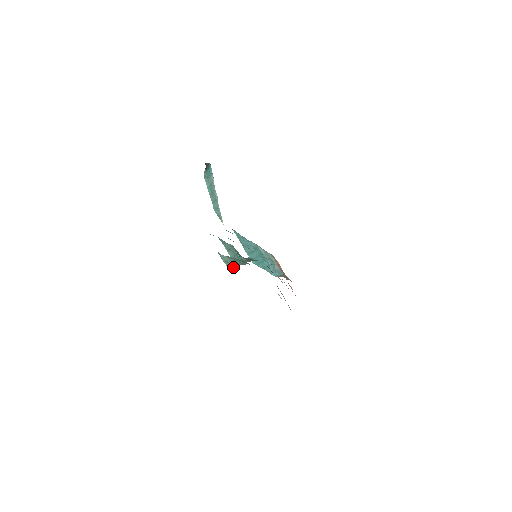
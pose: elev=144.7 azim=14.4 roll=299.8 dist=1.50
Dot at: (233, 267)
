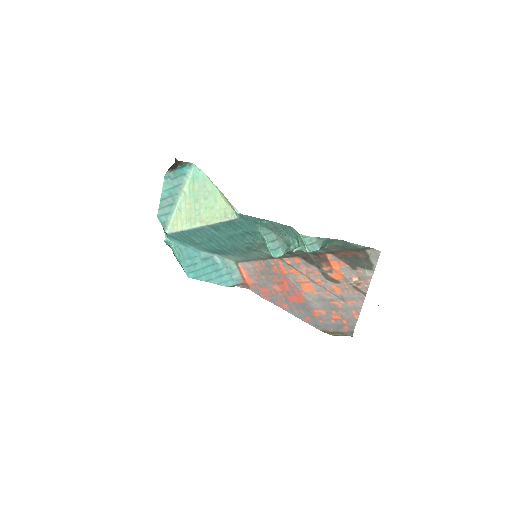
Dot at: (320, 248)
